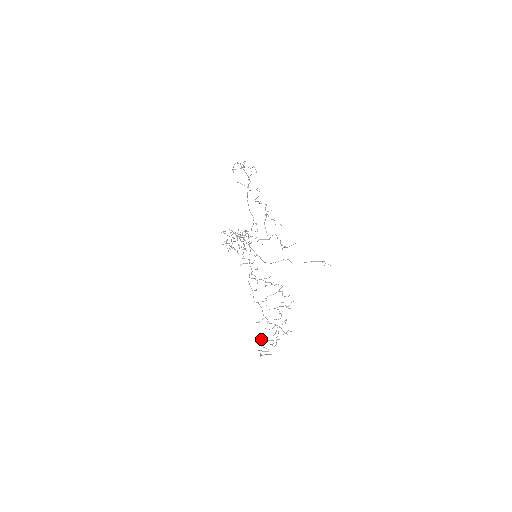
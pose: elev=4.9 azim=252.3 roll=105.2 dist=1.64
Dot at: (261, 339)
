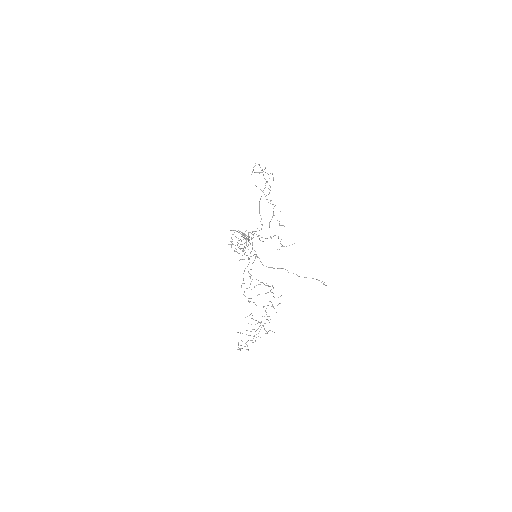
Dot at: (242, 333)
